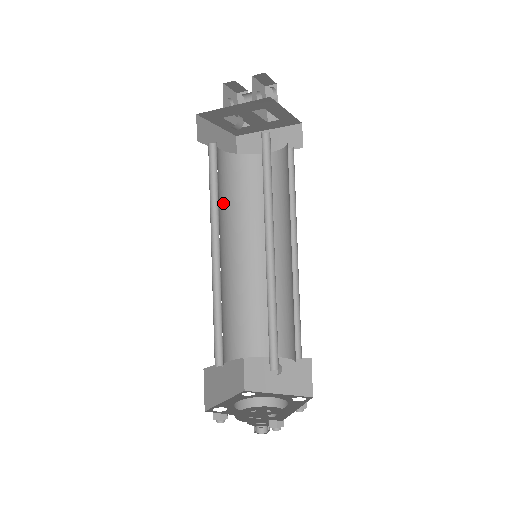
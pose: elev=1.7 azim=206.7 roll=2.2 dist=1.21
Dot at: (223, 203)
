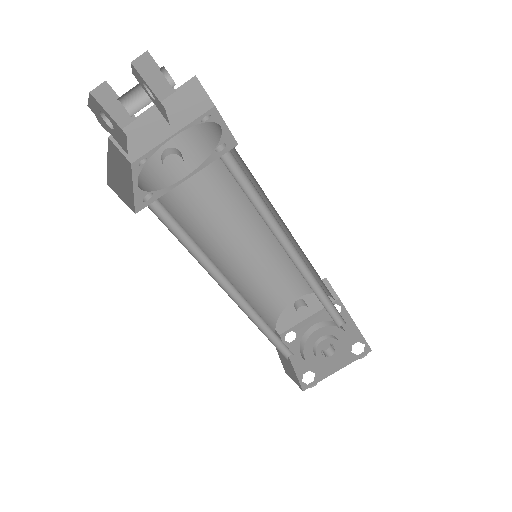
Dot at: occluded
